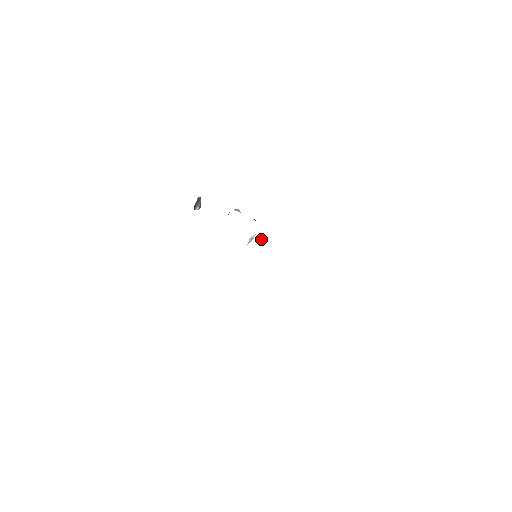
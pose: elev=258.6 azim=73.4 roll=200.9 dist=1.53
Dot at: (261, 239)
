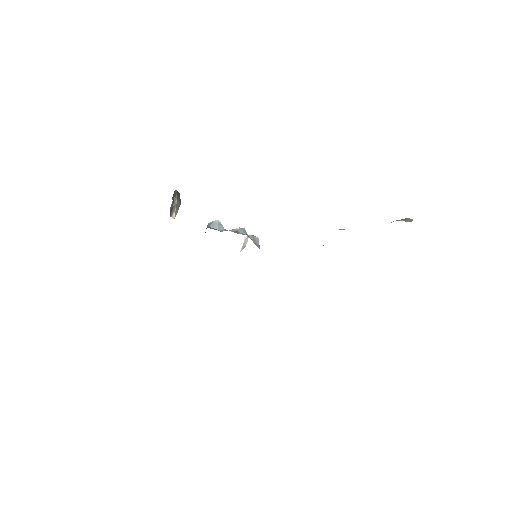
Dot at: (257, 239)
